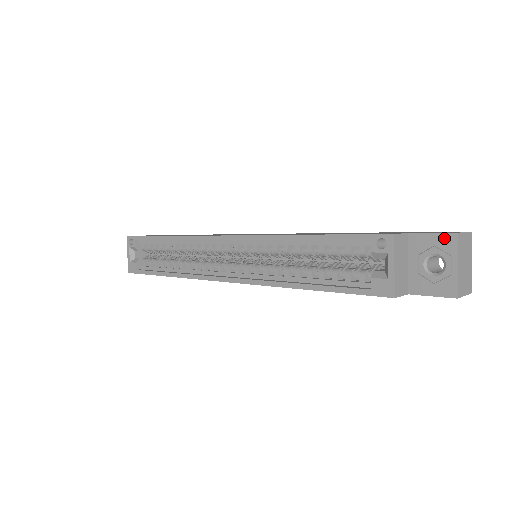
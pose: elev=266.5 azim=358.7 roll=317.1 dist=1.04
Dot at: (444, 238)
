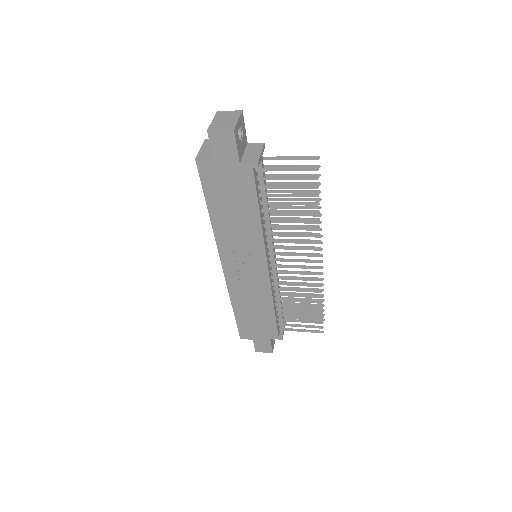
Dot at: occluded
